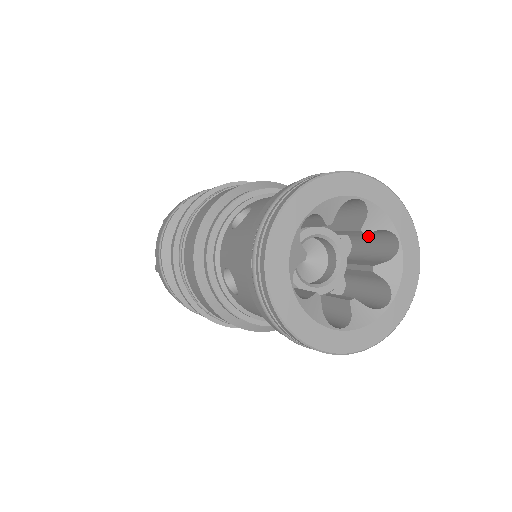
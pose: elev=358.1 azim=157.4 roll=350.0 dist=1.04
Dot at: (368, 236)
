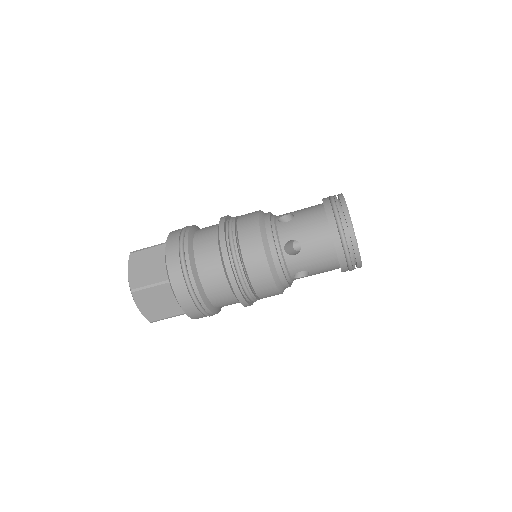
Dot at: occluded
